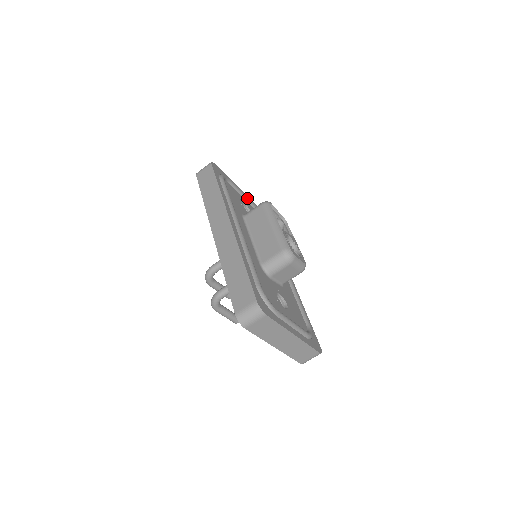
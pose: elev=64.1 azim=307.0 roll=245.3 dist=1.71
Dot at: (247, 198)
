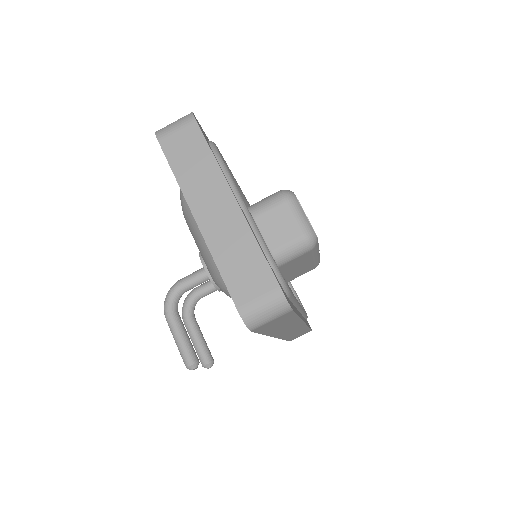
Dot at: occluded
